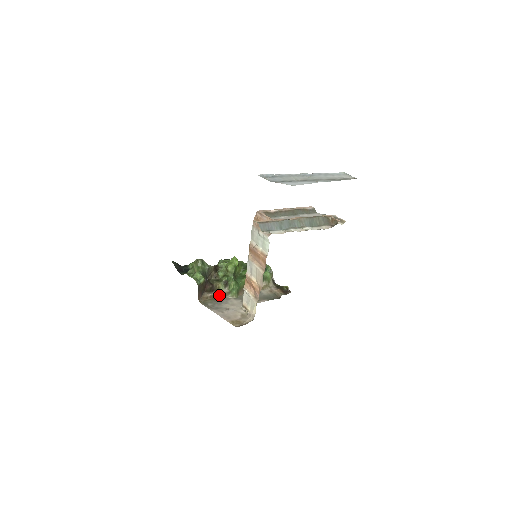
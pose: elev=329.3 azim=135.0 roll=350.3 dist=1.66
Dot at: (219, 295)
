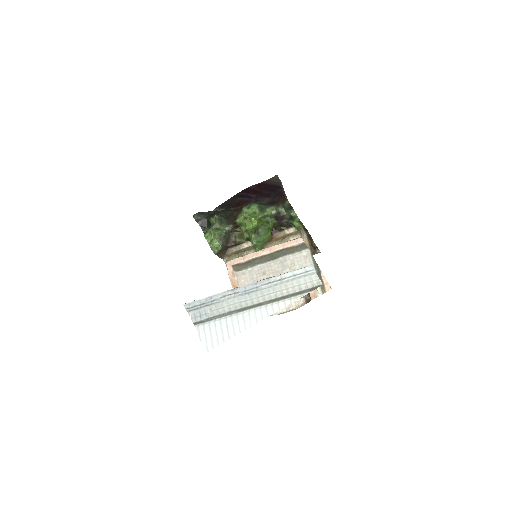
Dot at: (243, 250)
